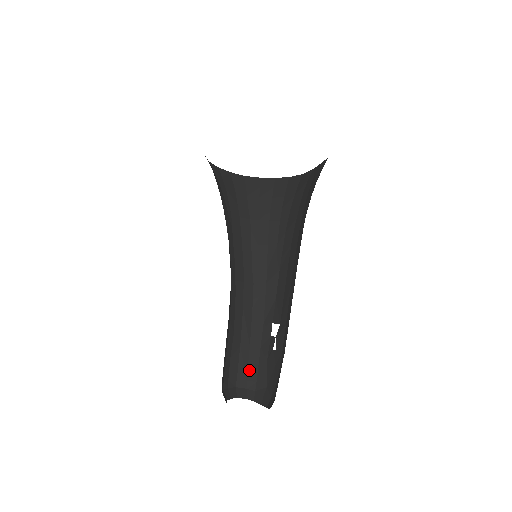
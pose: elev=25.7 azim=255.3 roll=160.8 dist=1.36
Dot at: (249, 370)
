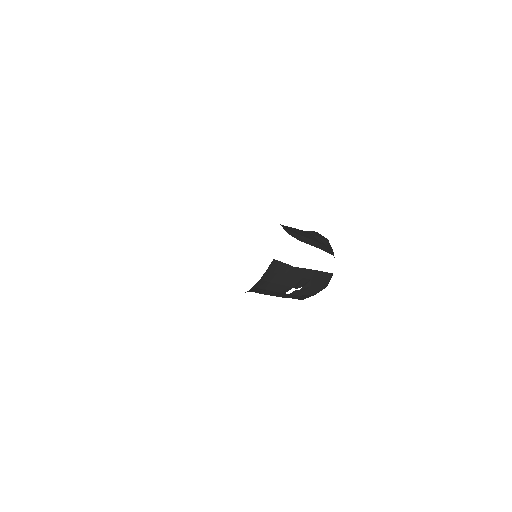
Dot at: occluded
